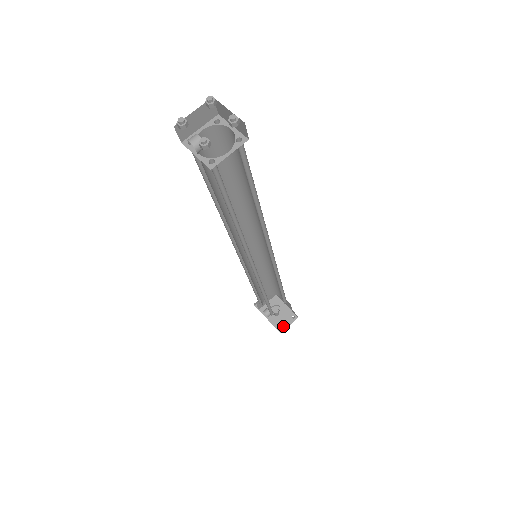
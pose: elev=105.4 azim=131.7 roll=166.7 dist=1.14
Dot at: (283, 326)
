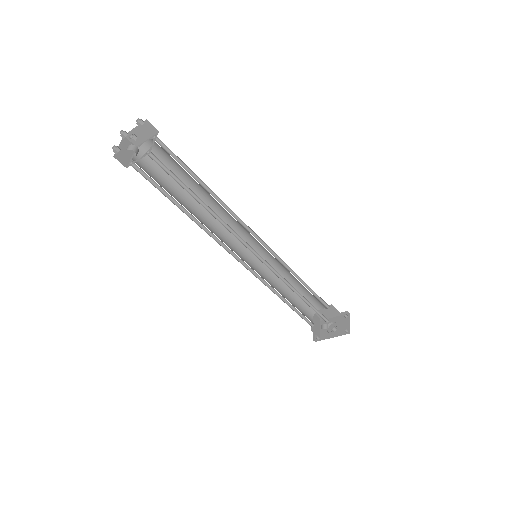
Dot at: (346, 328)
